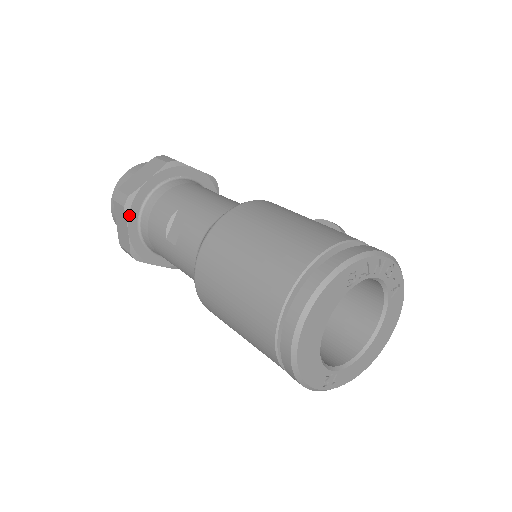
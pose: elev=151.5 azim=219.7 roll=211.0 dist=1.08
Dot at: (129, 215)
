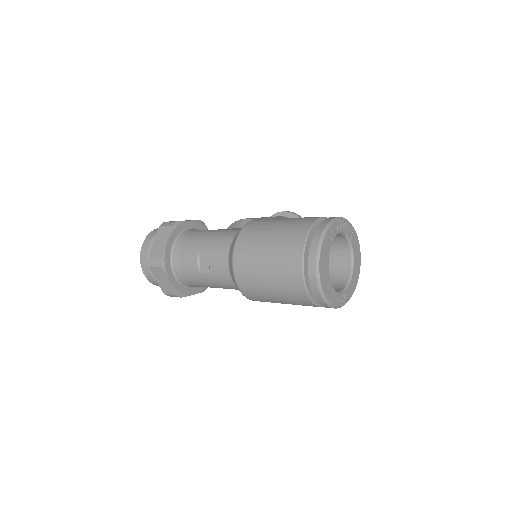
Dot at: (166, 270)
